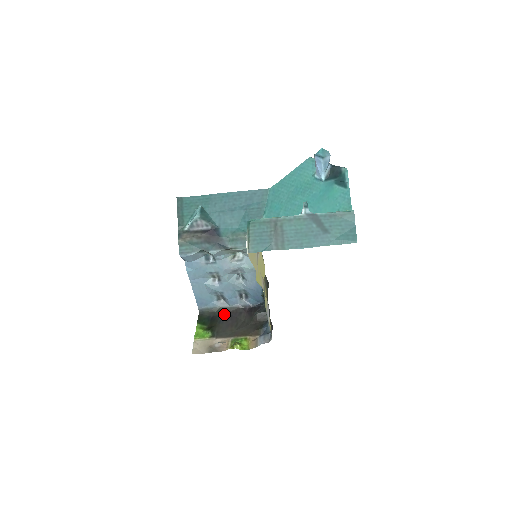
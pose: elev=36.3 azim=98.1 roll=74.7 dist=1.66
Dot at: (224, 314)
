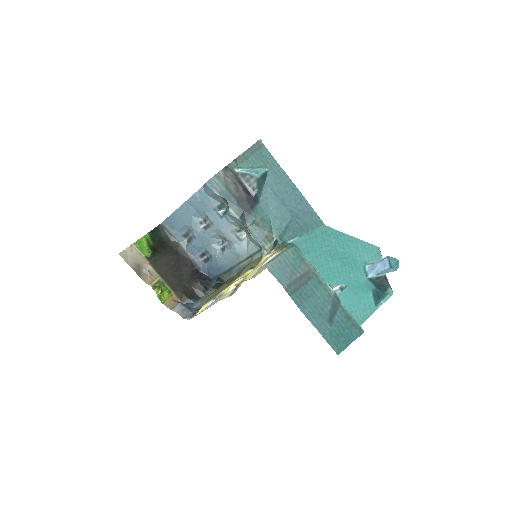
Dot at: (175, 251)
